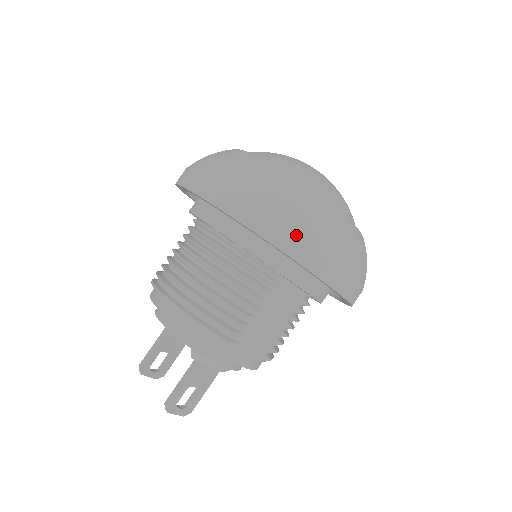
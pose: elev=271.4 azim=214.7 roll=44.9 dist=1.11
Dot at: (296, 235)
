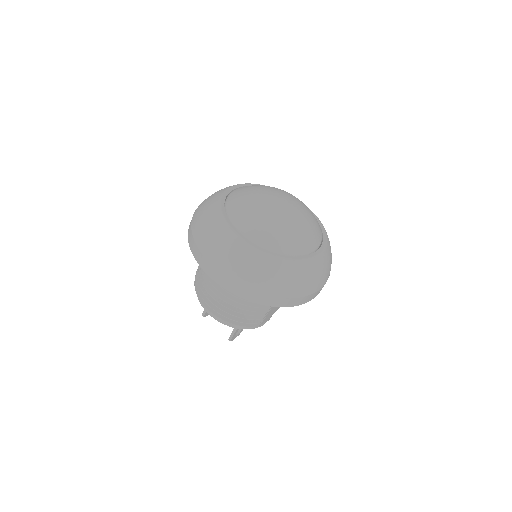
Dot at: (287, 299)
